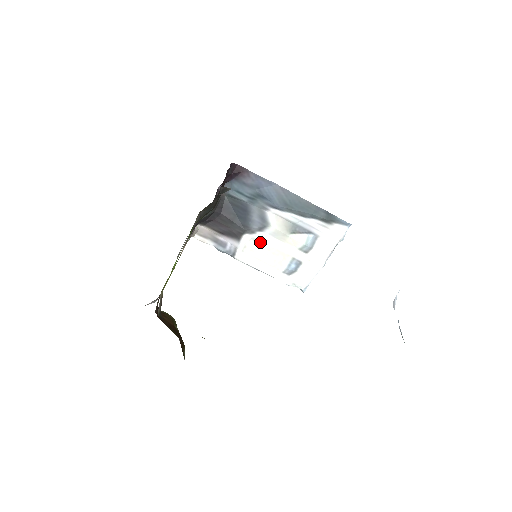
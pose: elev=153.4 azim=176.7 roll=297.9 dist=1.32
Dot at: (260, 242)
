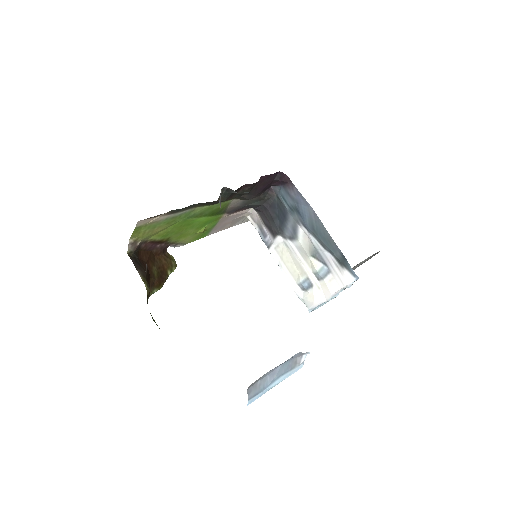
Dot at: (289, 249)
